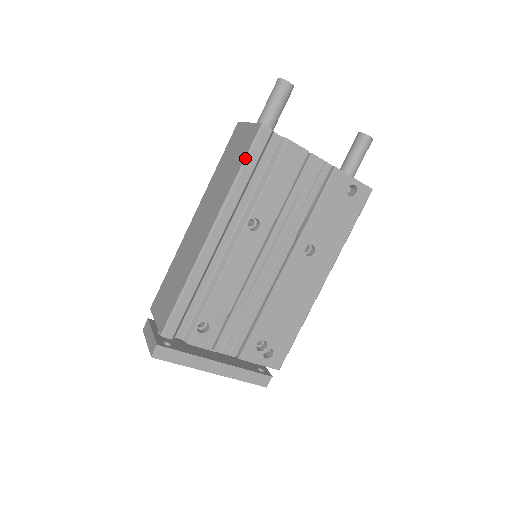
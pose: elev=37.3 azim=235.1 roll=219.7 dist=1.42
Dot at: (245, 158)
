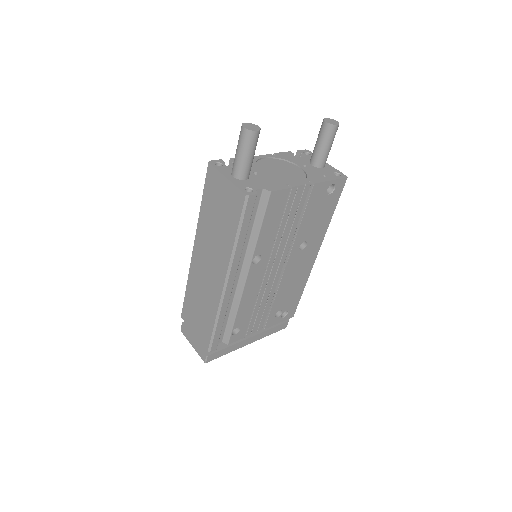
Dot at: (238, 225)
